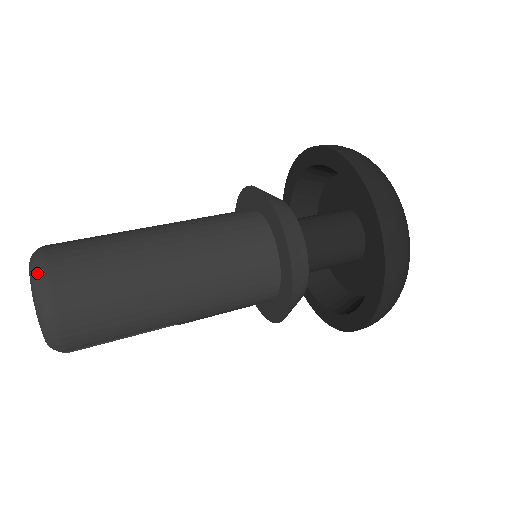
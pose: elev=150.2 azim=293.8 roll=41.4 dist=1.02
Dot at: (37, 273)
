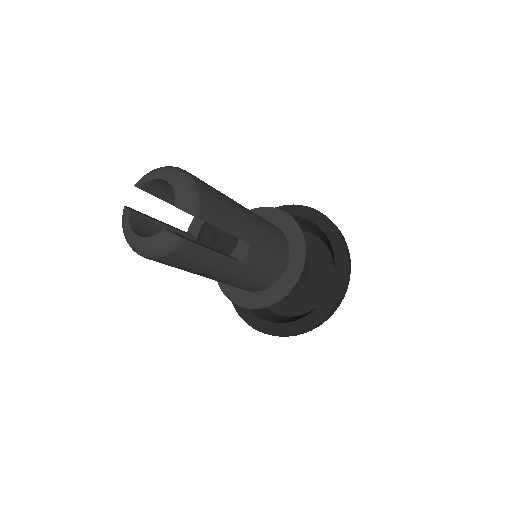
Dot at: (165, 166)
